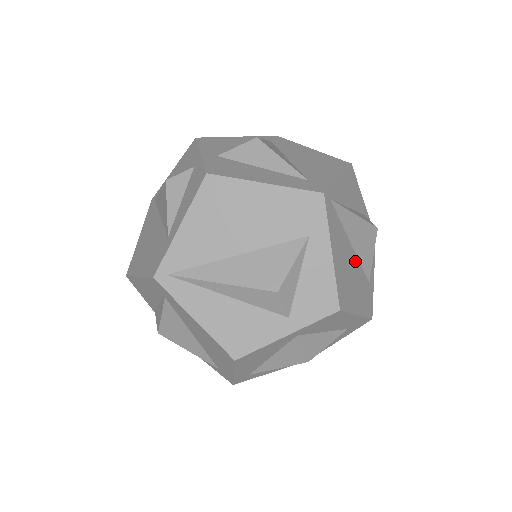
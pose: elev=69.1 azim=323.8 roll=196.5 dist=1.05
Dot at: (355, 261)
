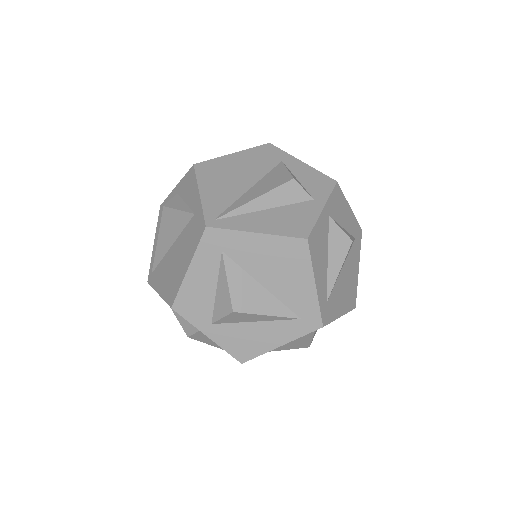
Dot at: occluded
